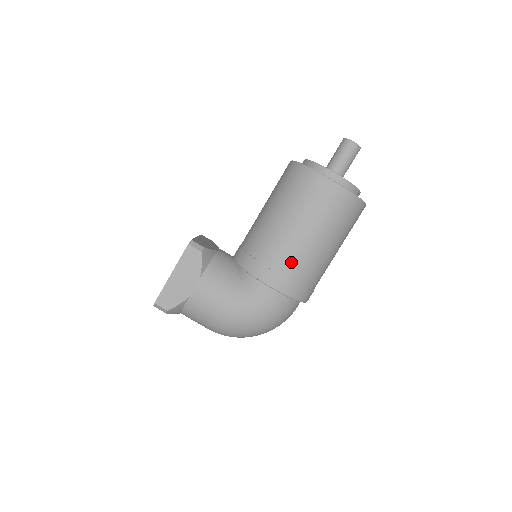
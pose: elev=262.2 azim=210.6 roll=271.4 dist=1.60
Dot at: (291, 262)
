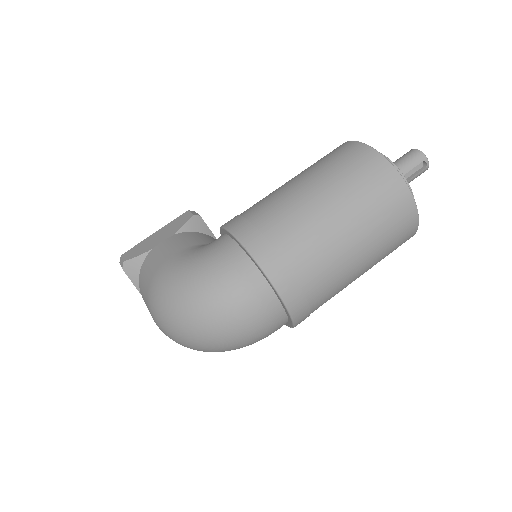
Dot at: (266, 208)
